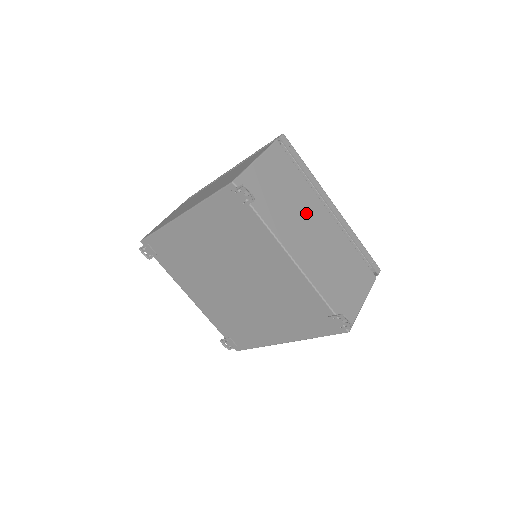
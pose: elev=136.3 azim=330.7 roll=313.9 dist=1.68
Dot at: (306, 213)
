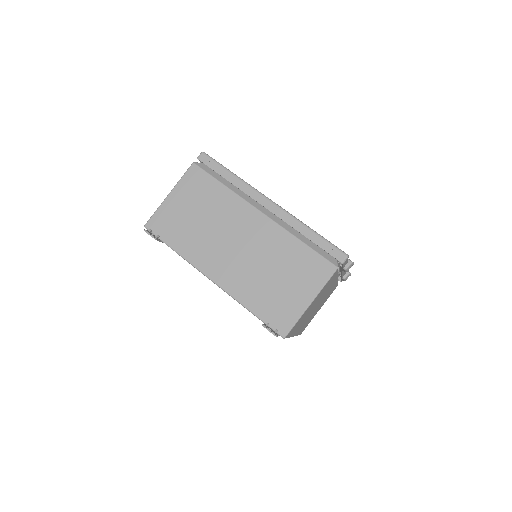
Dot at: (228, 225)
